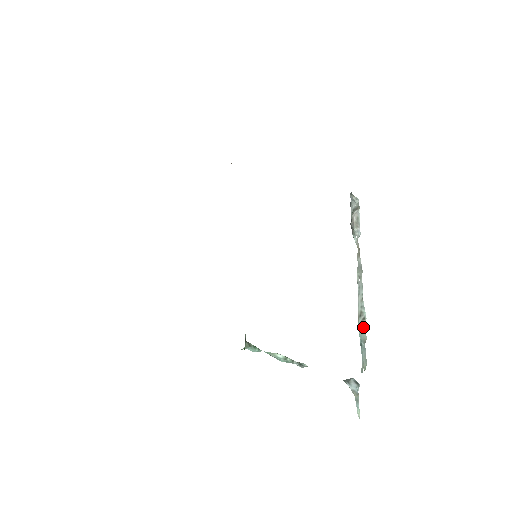
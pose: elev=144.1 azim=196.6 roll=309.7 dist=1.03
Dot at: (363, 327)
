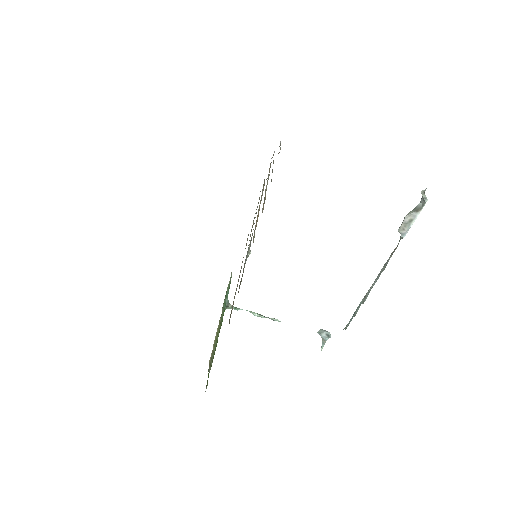
Dot at: (359, 306)
